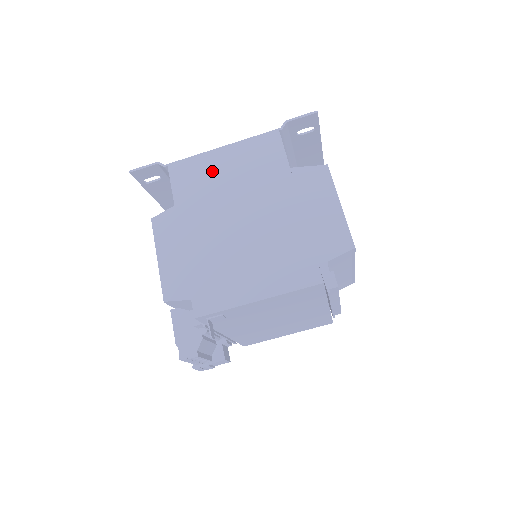
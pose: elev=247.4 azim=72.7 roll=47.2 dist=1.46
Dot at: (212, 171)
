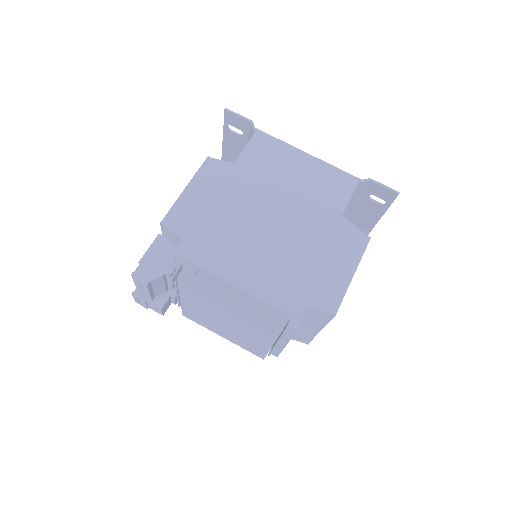
Dot at: (285, 163)
